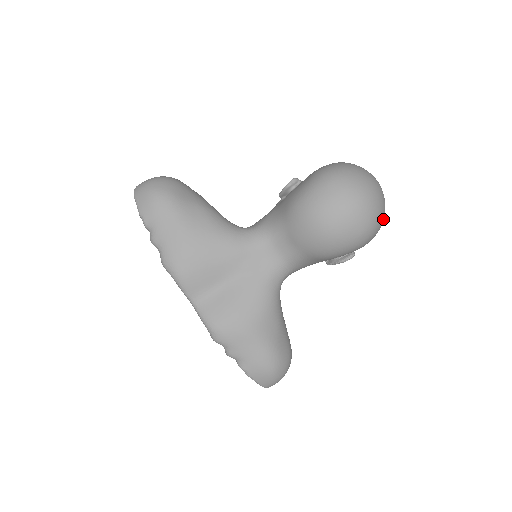
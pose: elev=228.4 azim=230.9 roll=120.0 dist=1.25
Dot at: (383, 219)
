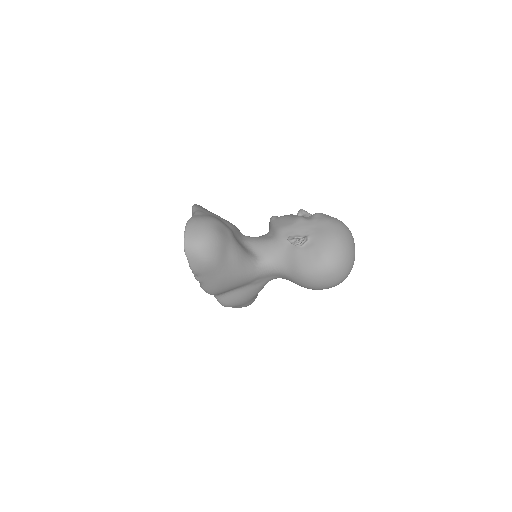
Dot at: occluded
